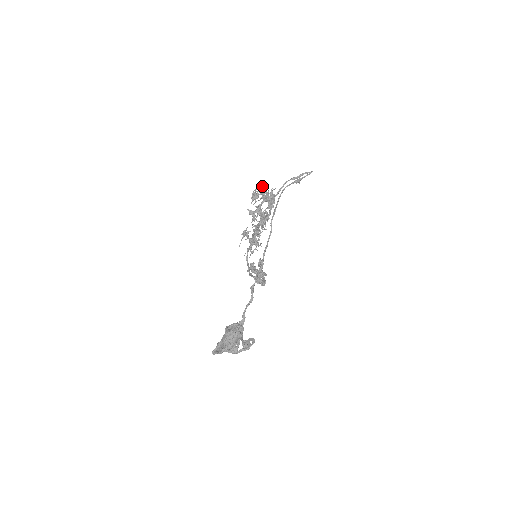
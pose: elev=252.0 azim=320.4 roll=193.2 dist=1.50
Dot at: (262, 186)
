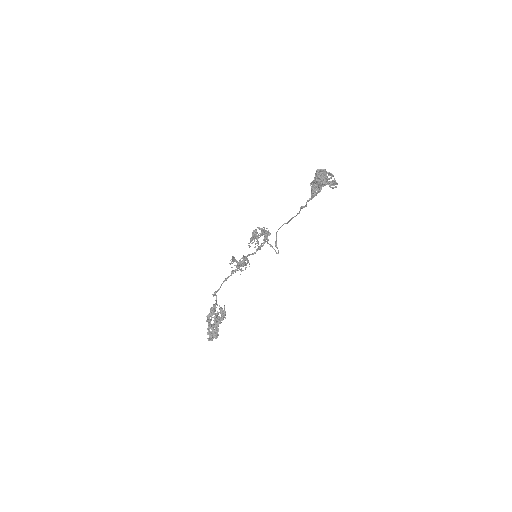
Dot at: (255, 236)
